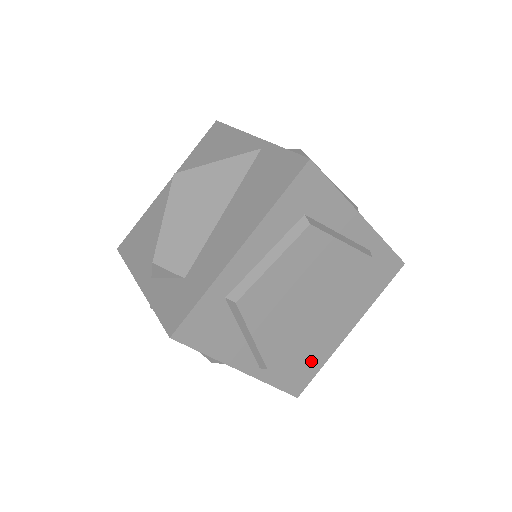
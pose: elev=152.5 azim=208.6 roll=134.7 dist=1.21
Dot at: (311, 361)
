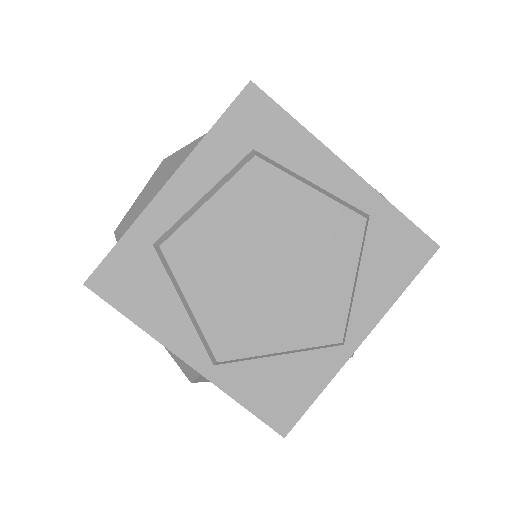
Dot at: (299, 377)
